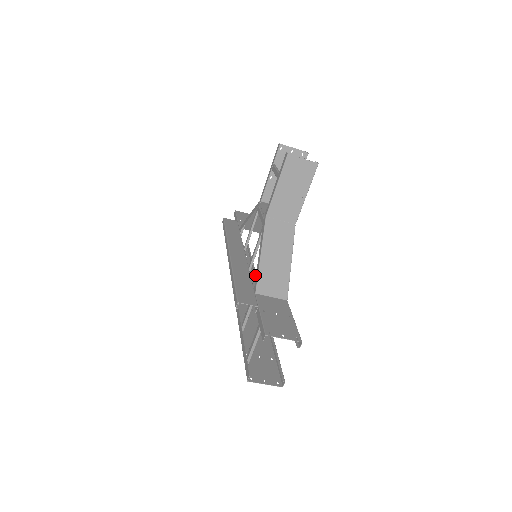
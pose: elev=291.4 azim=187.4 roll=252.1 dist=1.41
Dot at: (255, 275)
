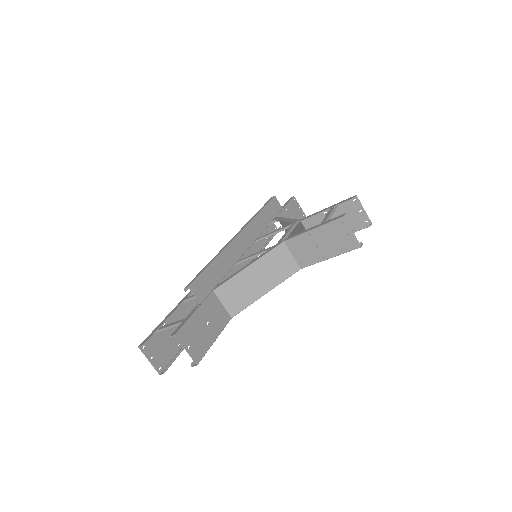
Dot at: occluded
